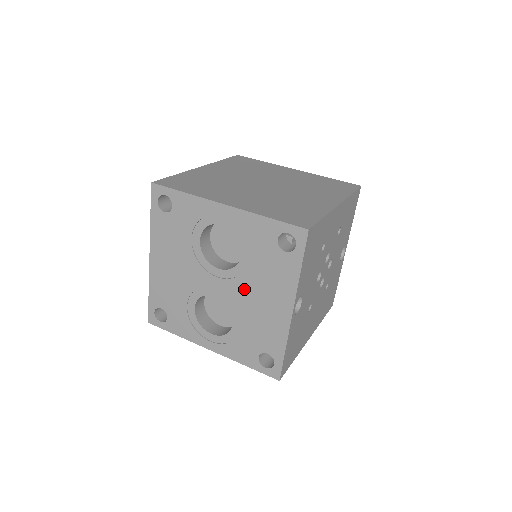
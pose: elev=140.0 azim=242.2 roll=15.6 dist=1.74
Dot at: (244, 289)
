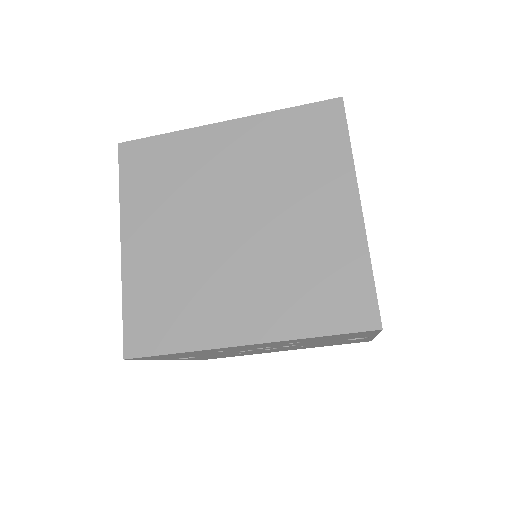
Dot at: occluded
